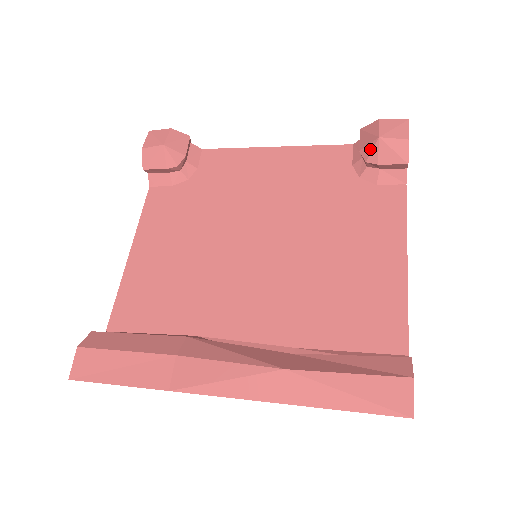
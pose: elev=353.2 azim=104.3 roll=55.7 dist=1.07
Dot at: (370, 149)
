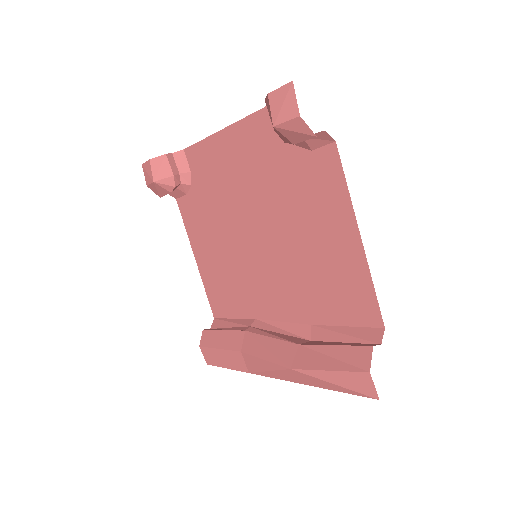
Dot at: occluded
